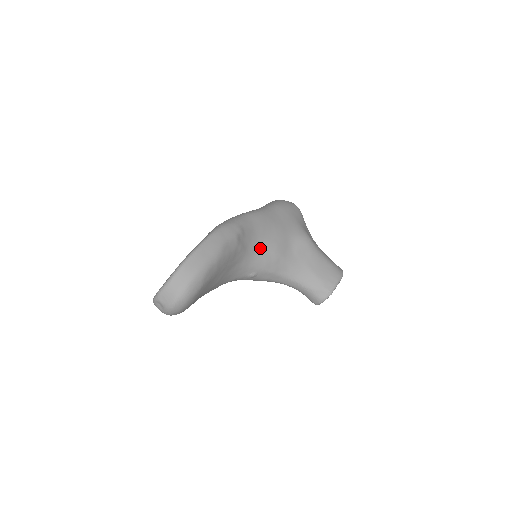
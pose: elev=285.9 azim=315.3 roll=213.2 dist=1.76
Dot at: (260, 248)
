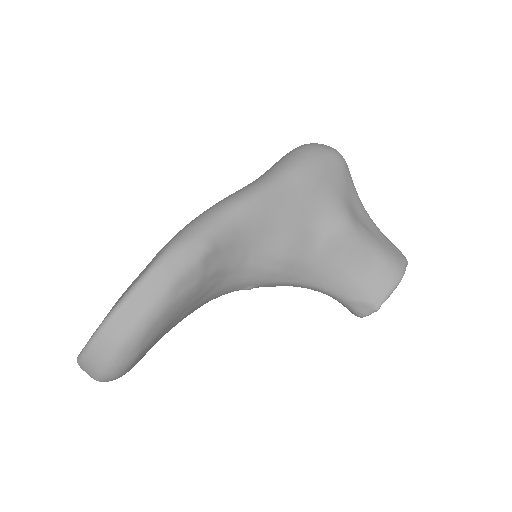
Dot at: (254, 257)
